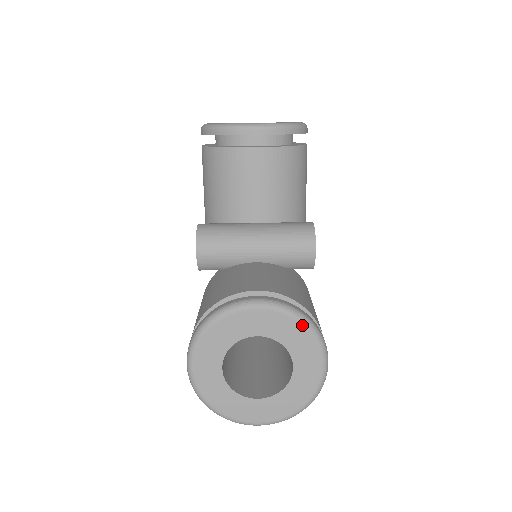
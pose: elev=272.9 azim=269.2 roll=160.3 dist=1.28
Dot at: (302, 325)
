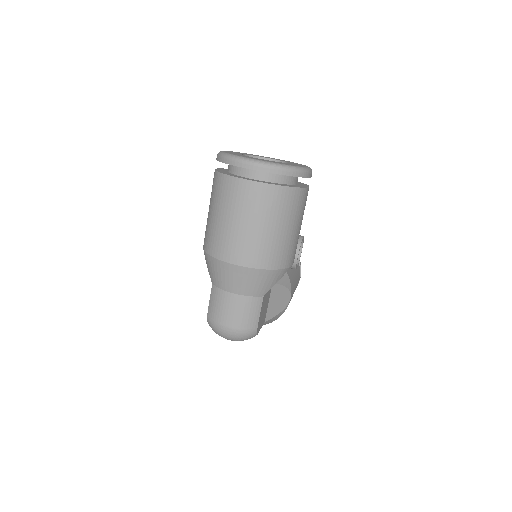
Dot at: occluded
